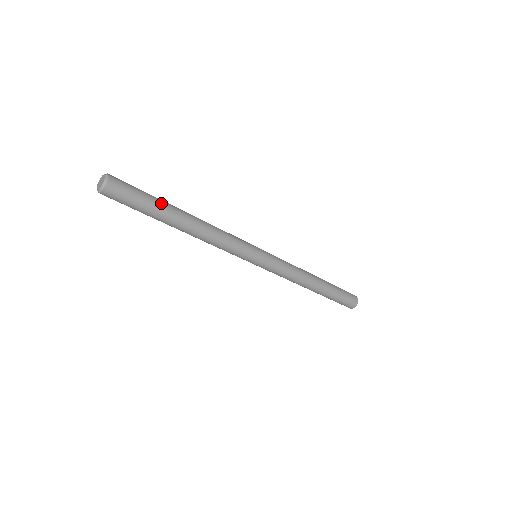
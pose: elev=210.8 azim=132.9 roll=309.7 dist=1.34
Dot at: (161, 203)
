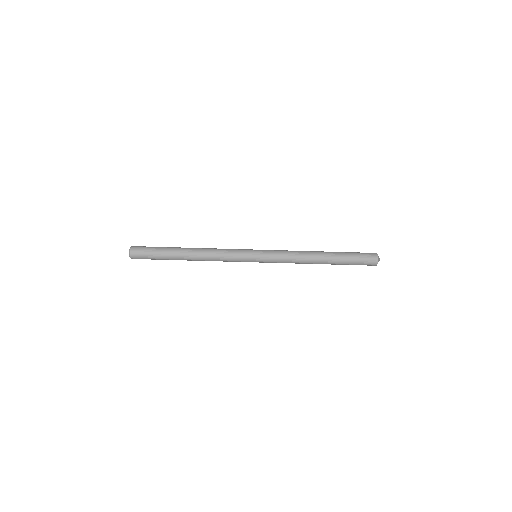
Dot at: occluded
